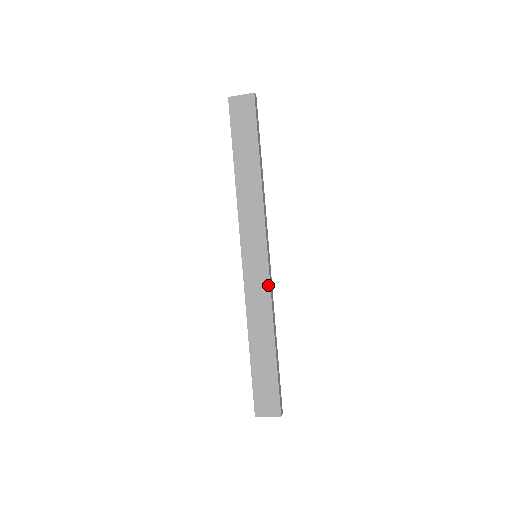
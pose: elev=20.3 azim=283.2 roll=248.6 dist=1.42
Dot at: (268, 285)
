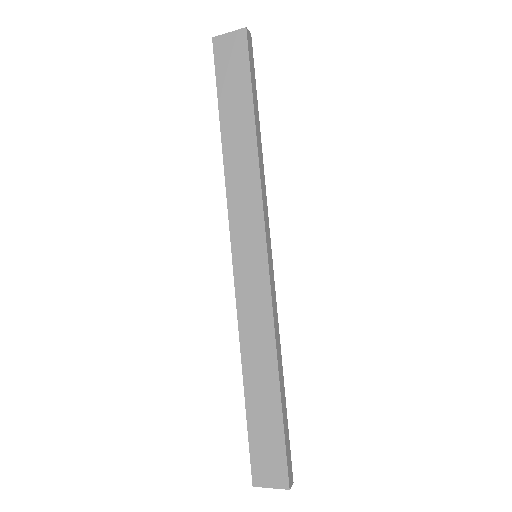
Dot at: (268, 296)
